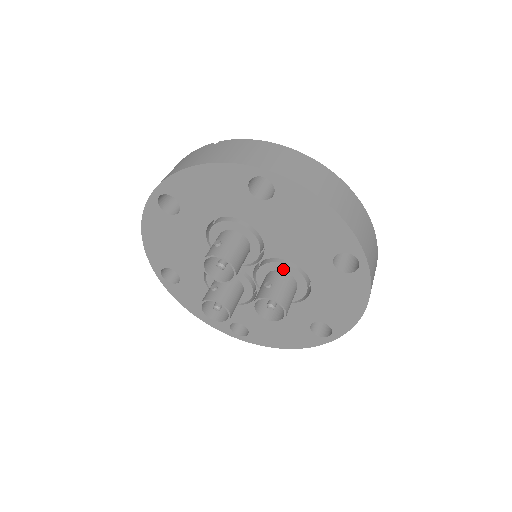
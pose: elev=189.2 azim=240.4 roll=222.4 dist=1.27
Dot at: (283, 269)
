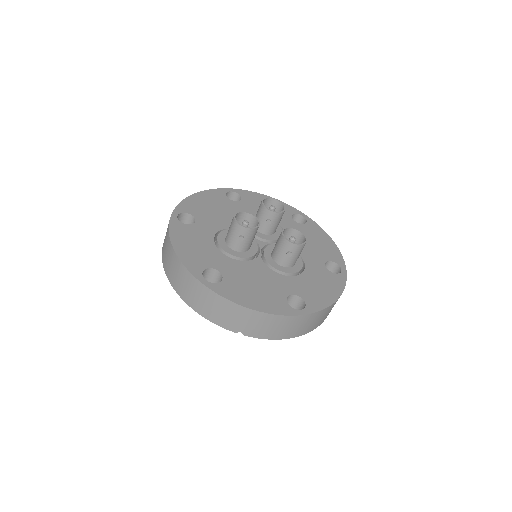
Dot at: occluded
